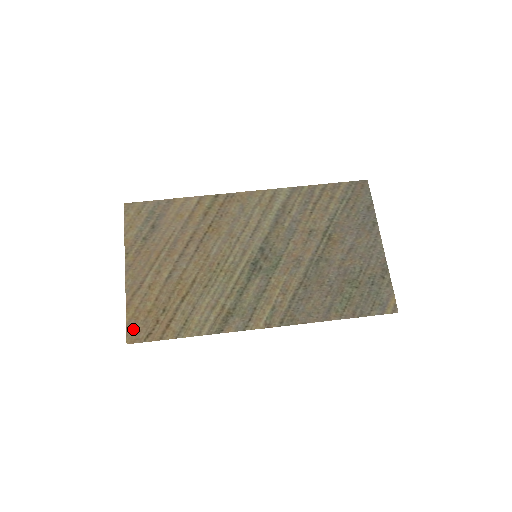
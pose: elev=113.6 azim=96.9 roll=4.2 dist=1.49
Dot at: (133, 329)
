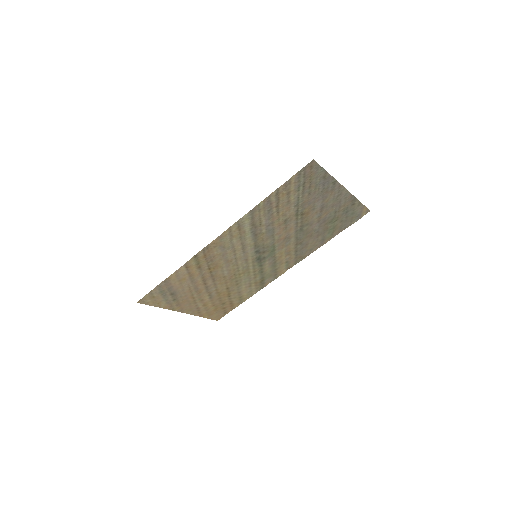
Dot at: (215, 317)
